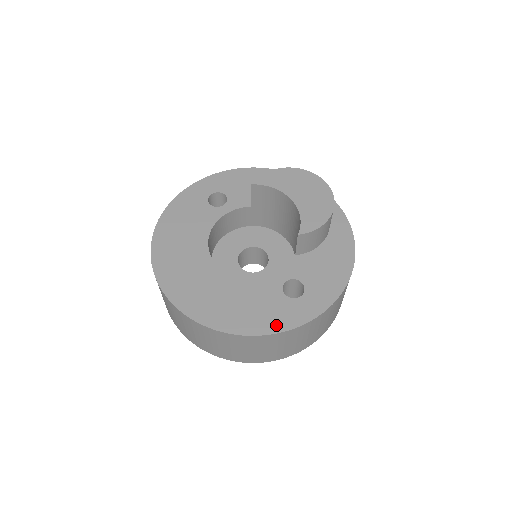
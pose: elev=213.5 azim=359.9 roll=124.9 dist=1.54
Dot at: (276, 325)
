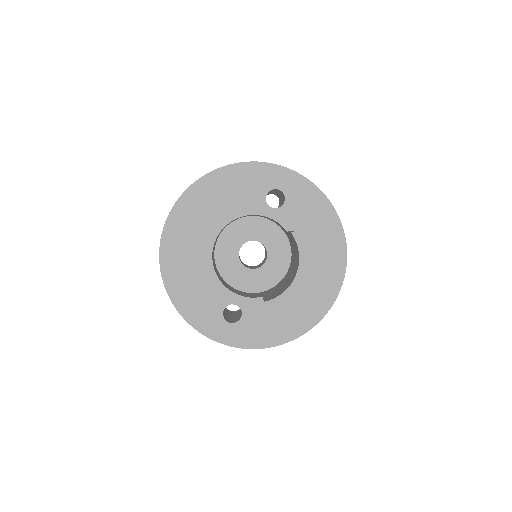
Dot at: (195, 320)
